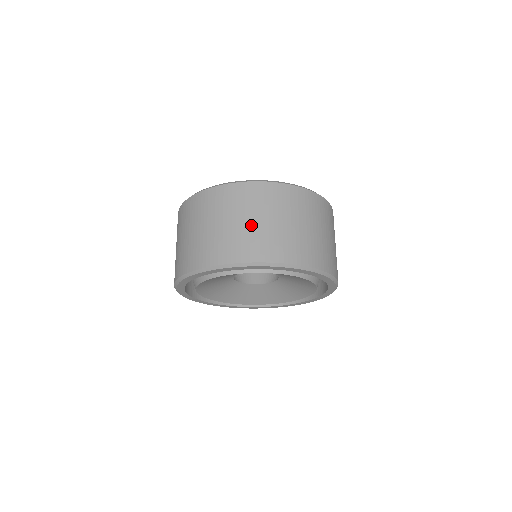
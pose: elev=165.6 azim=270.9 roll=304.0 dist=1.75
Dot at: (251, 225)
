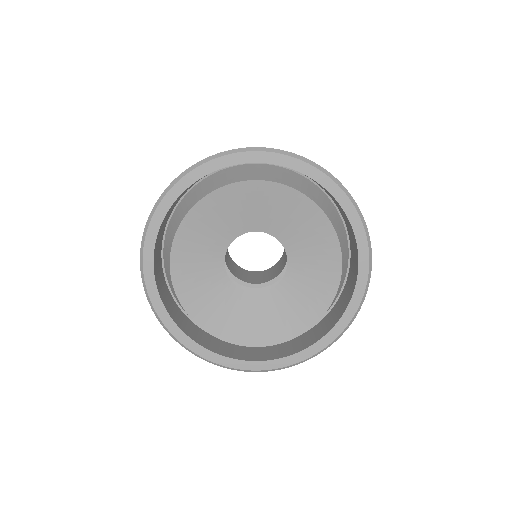
Dot at: occluded
